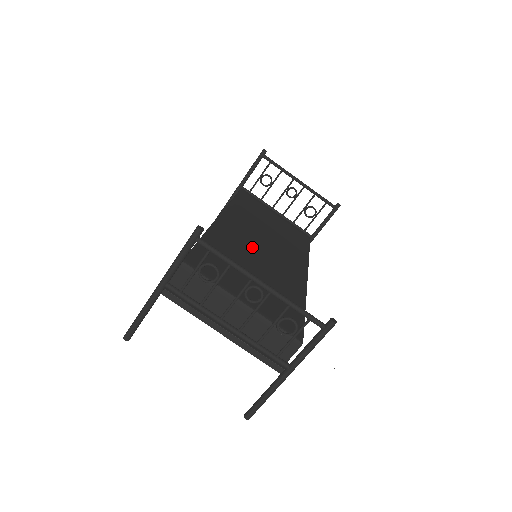
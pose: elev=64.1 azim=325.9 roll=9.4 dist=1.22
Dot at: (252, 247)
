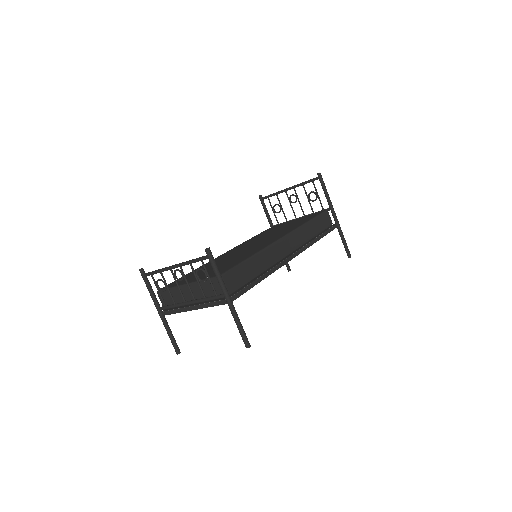
Dot at: (233, 254)
